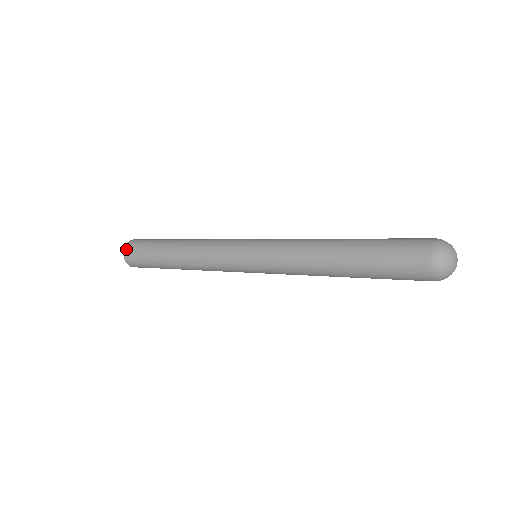
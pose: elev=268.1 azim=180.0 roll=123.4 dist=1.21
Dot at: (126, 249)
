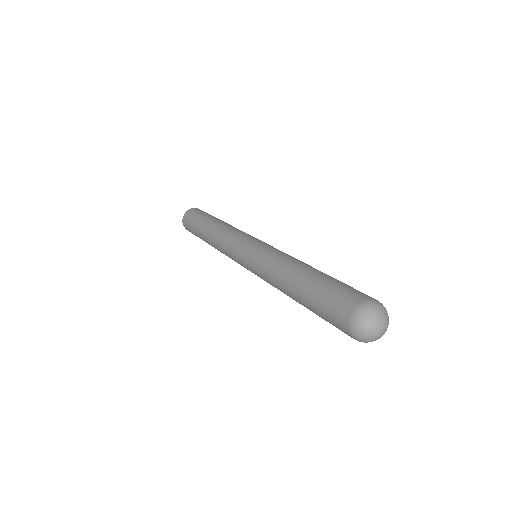
Dot at: (184, 218)
